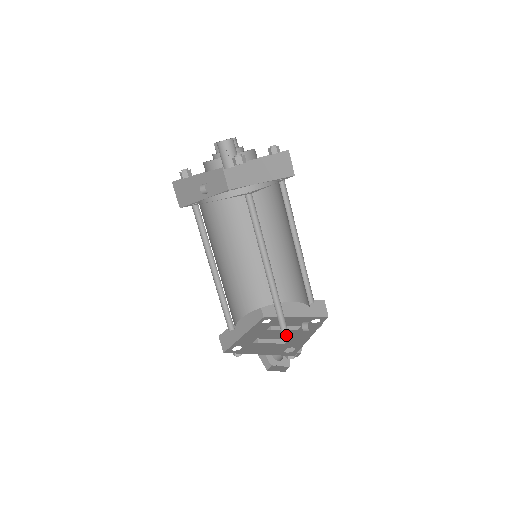
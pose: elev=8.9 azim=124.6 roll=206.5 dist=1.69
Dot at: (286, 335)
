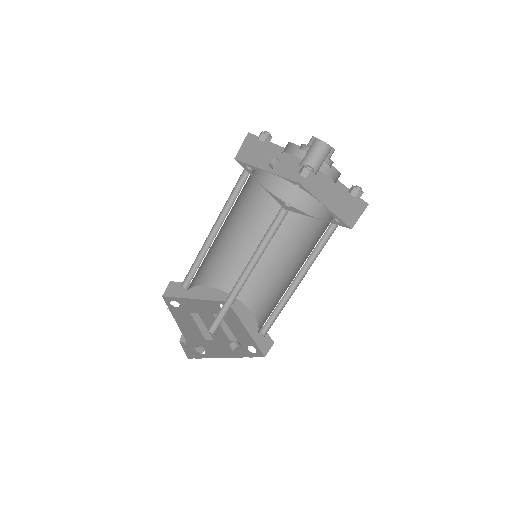
Dot at: (217, 335)
